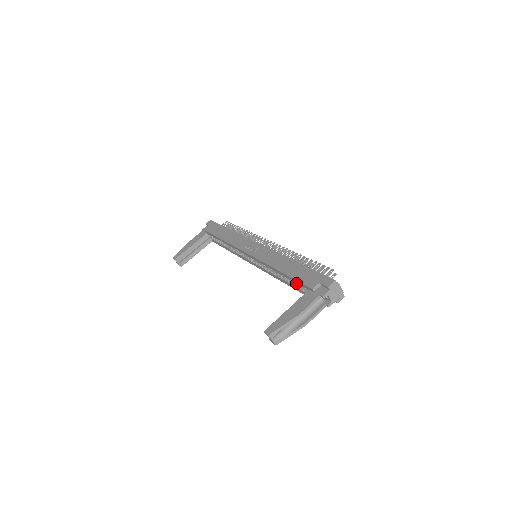
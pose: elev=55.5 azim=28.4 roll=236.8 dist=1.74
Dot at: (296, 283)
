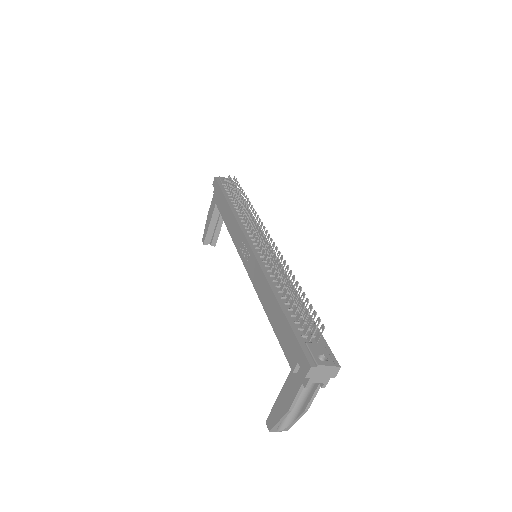
Dot at: occluded
